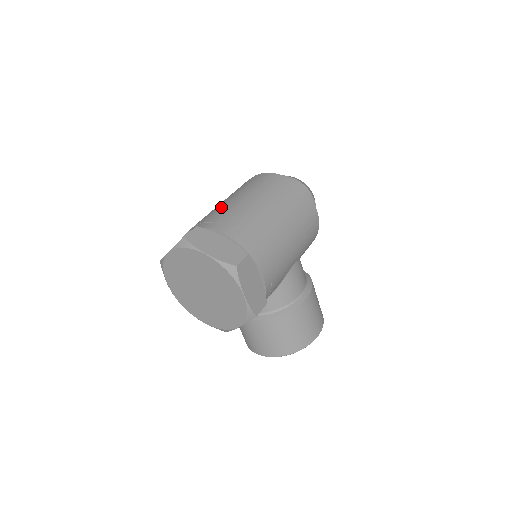
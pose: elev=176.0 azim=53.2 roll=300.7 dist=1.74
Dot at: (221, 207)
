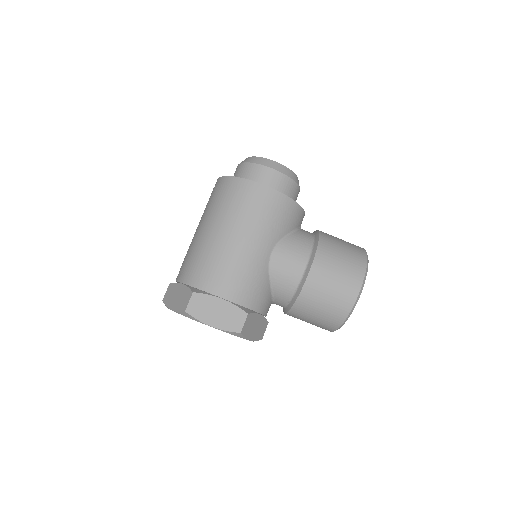
Dot at: occluded
